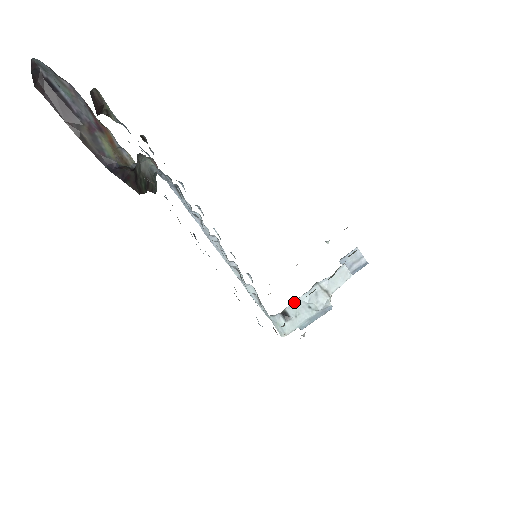
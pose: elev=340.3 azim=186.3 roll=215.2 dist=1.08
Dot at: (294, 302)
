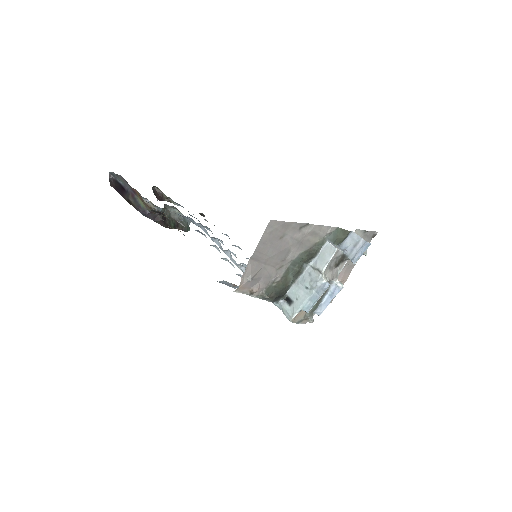
Dot at: (293, 286)
